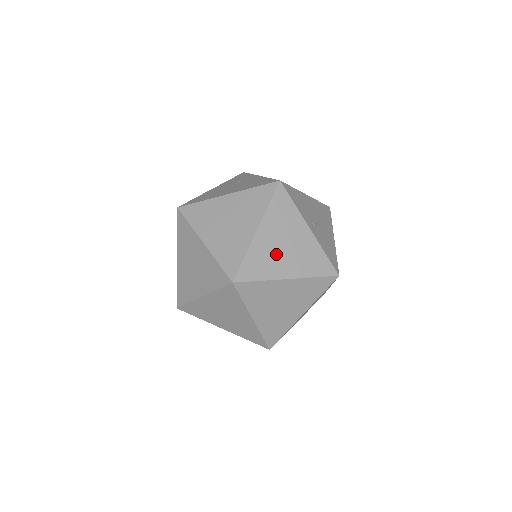
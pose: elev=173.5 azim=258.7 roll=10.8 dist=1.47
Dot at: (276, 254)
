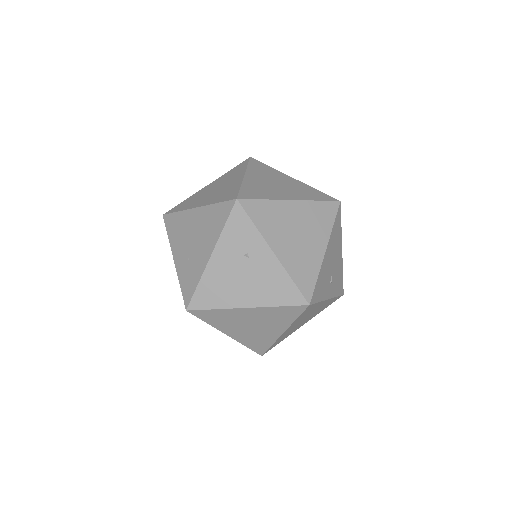
Dot at: occluded
